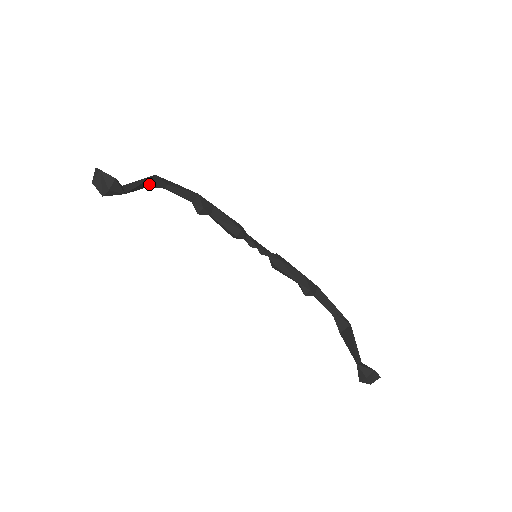
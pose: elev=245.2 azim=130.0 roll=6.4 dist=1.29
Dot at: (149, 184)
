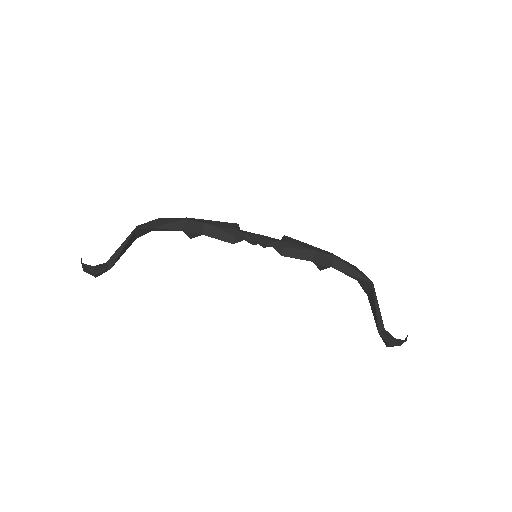
Dot at: (136, 236)
